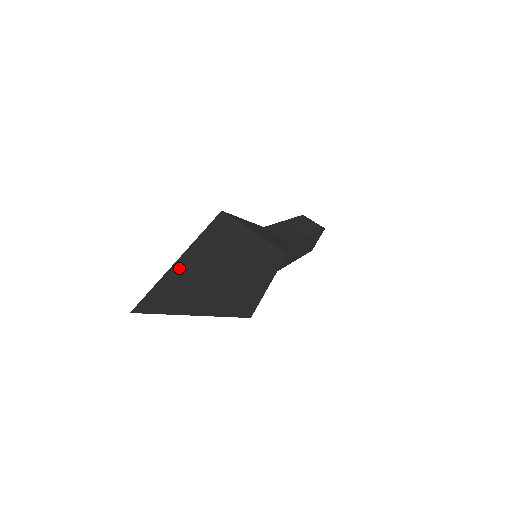
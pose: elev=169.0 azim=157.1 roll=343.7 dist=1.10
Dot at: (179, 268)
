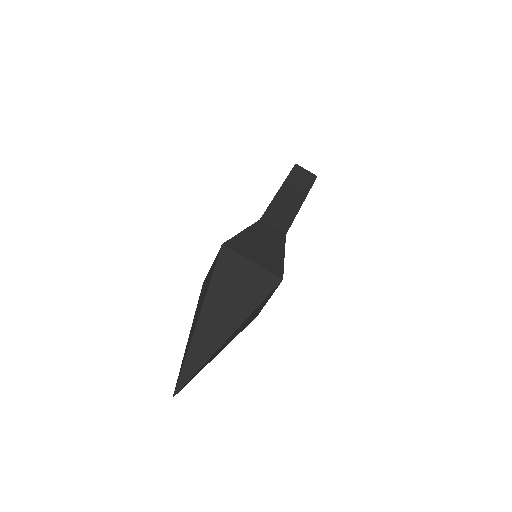
Dot at: (199, 335)
